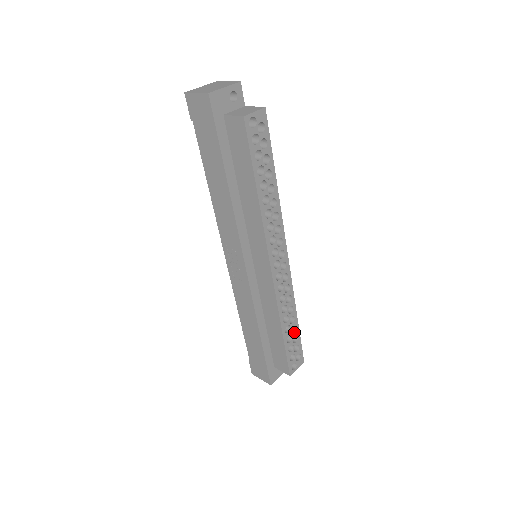
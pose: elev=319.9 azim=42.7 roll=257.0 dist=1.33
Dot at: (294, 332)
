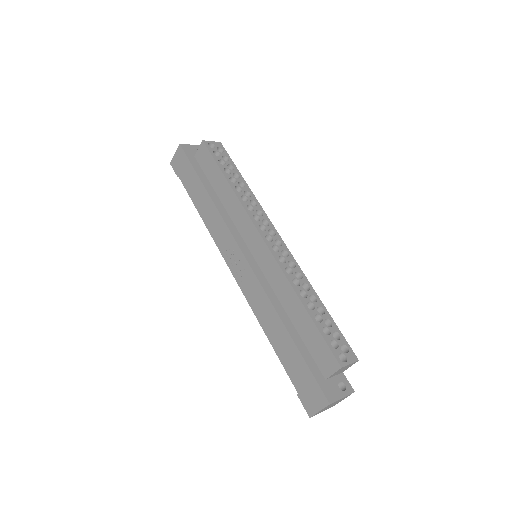
Dot at: (323, 314)
